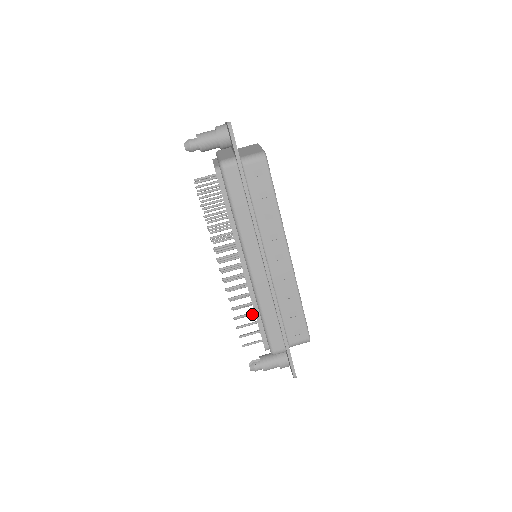
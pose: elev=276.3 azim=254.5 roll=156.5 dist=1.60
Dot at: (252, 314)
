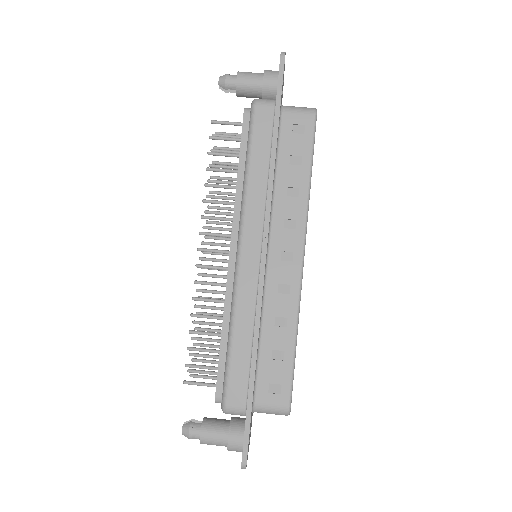
Dot at: (218, 335)
